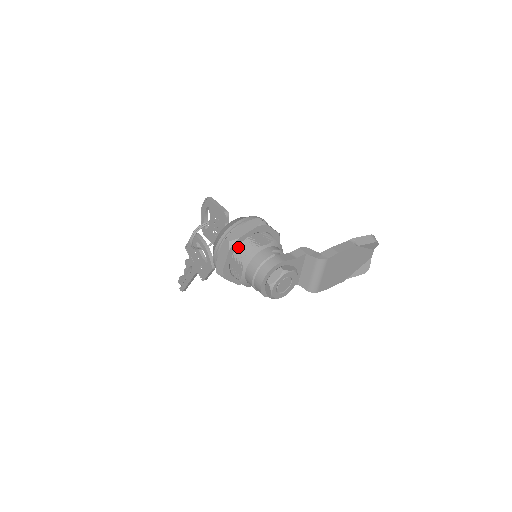
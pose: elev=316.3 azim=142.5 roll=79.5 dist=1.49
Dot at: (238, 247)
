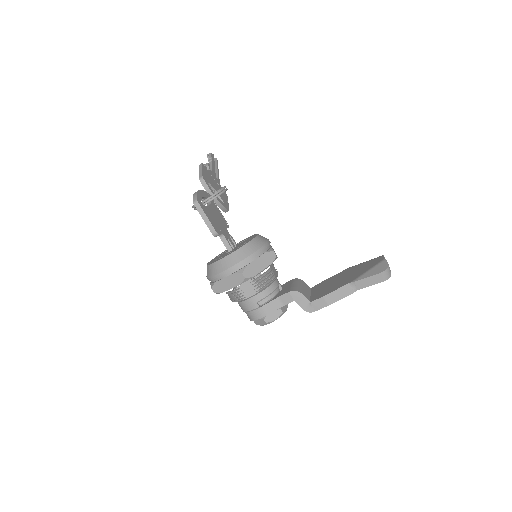
Dot at: occluded
